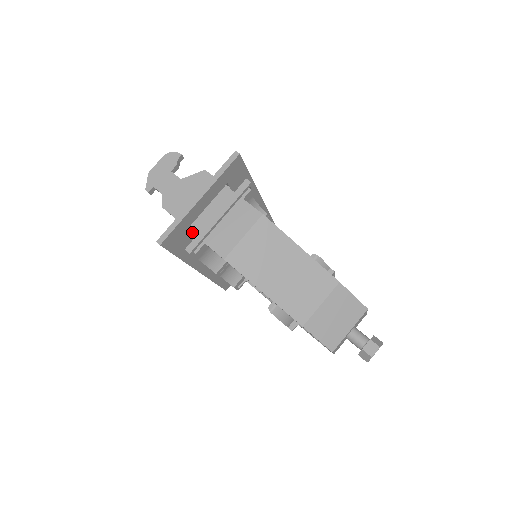
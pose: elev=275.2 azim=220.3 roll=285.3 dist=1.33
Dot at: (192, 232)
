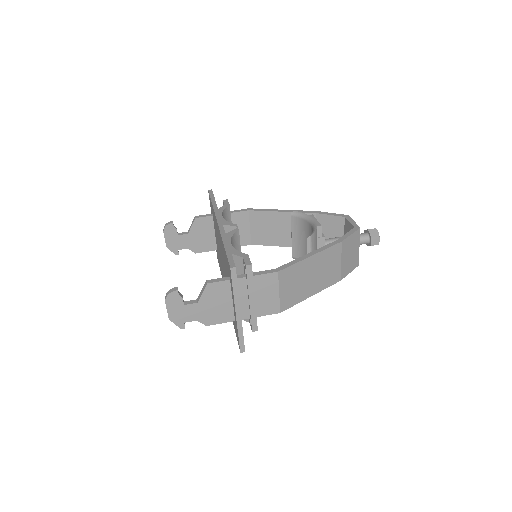
Dot at: (243, 319)
